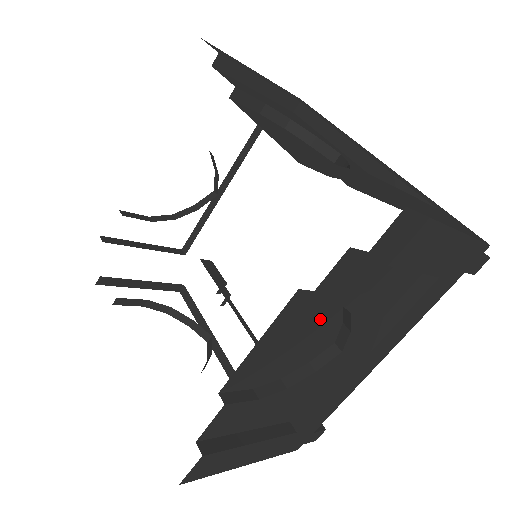
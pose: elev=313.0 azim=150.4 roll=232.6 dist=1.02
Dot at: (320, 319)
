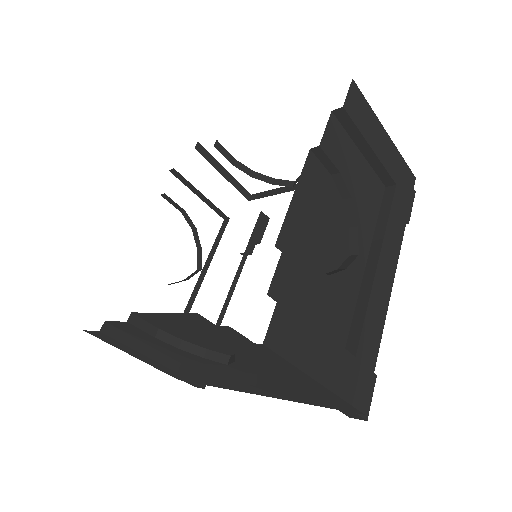
Dot at: occluded
